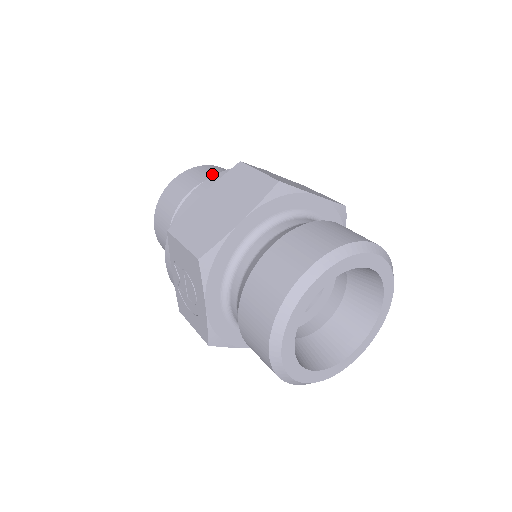
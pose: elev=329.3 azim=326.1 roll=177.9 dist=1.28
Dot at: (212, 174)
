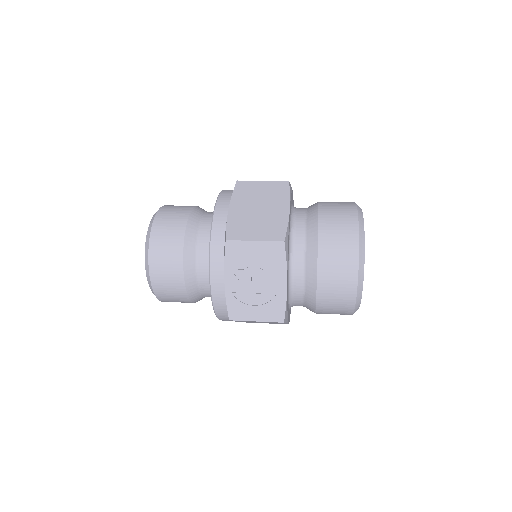
Dot at: (187, 206)
